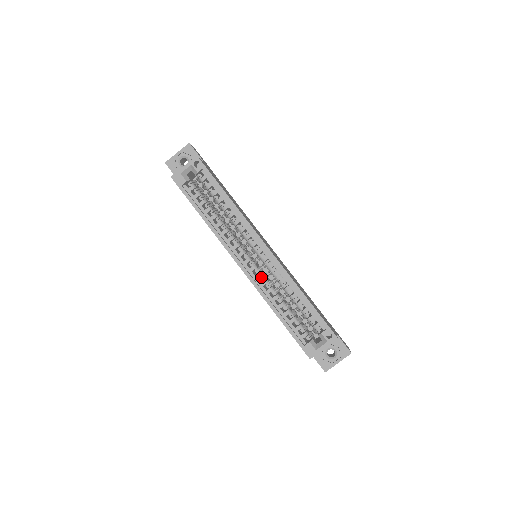
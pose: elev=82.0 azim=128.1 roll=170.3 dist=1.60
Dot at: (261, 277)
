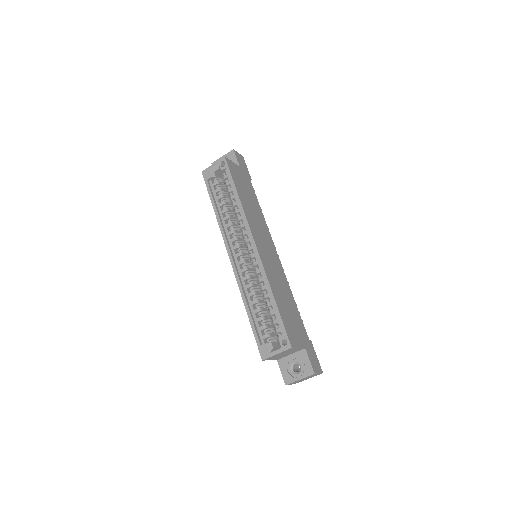
Dot at: (245, 272)
